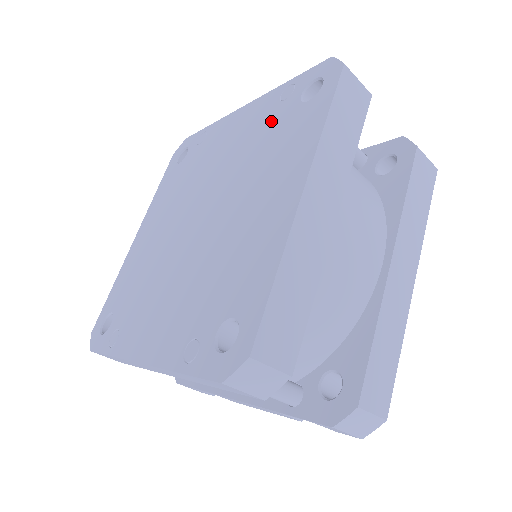
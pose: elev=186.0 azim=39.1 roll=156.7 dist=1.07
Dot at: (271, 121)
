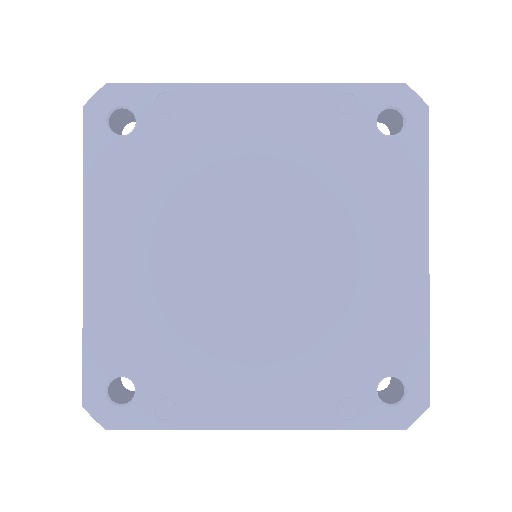
Dot at: (336, 141)
